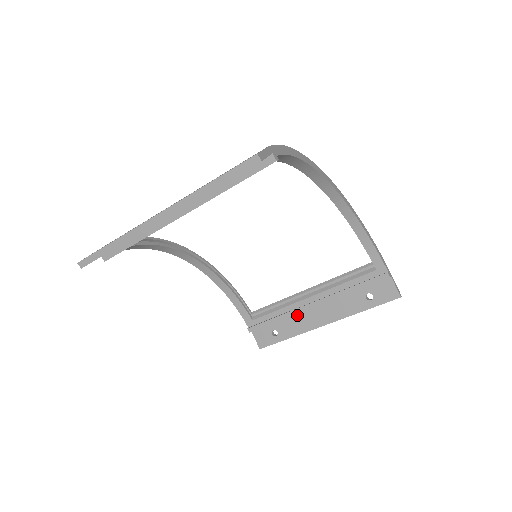
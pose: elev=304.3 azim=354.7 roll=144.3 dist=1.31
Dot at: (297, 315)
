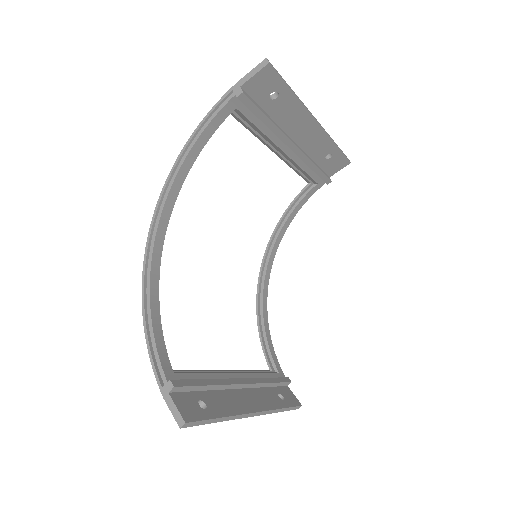
Dot at: (224, 391)
